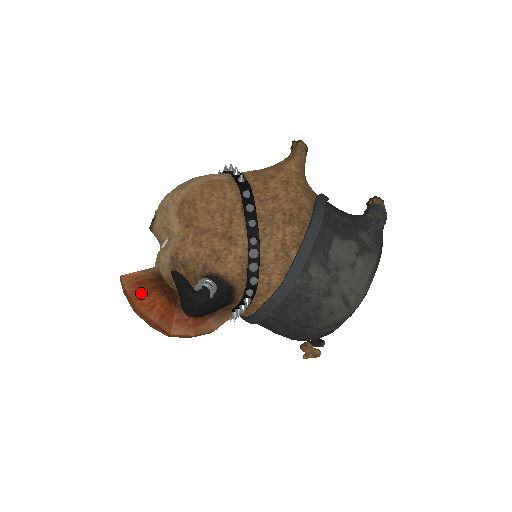
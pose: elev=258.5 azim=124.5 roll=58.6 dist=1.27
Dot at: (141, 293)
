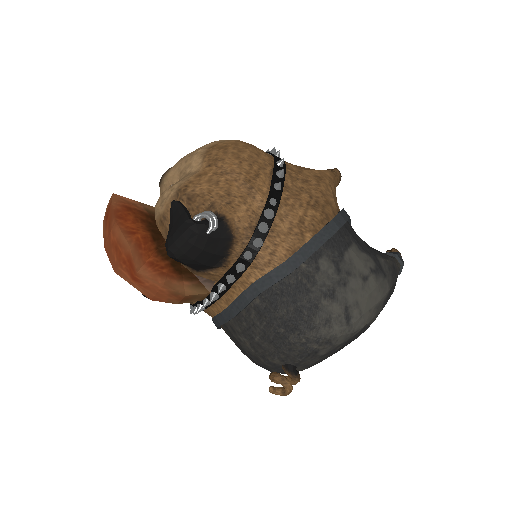
Dot at: (127, 216)
